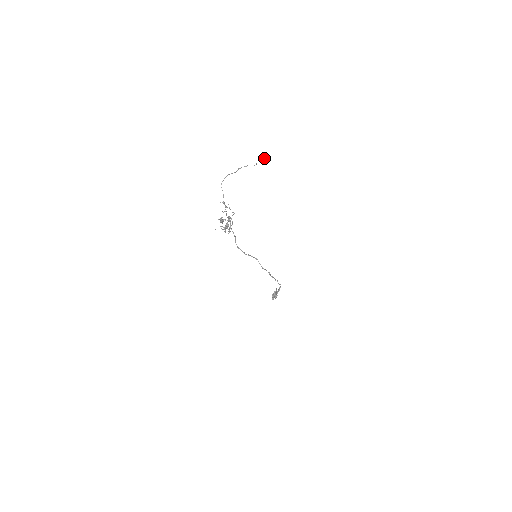
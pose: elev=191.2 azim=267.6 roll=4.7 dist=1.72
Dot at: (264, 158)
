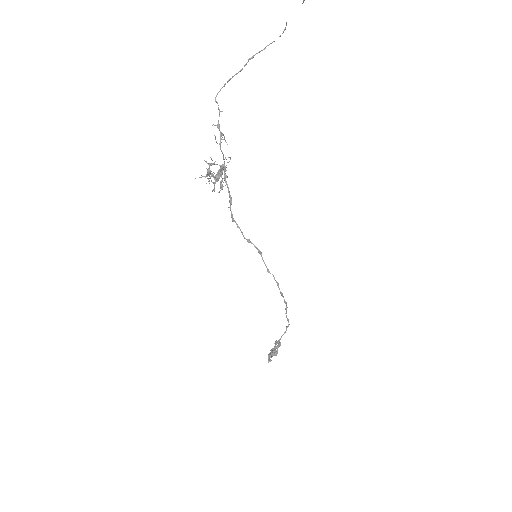
Dot at: out of frame
